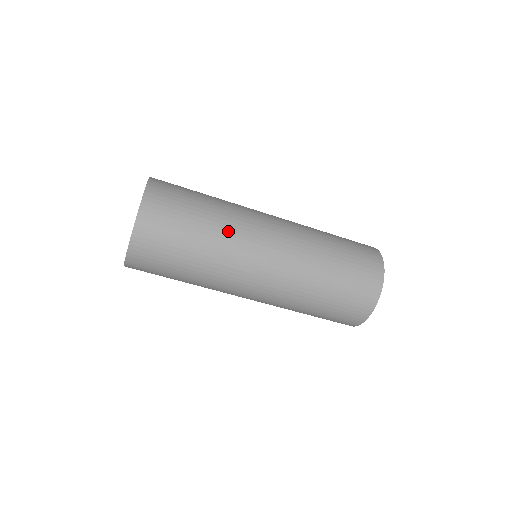
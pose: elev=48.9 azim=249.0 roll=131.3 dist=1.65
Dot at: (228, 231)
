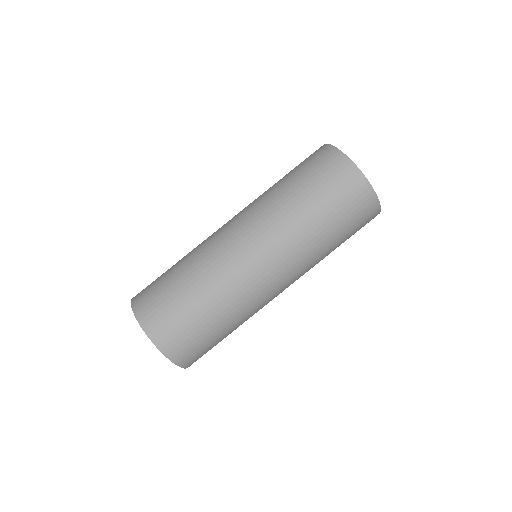
Dot at: occluded
